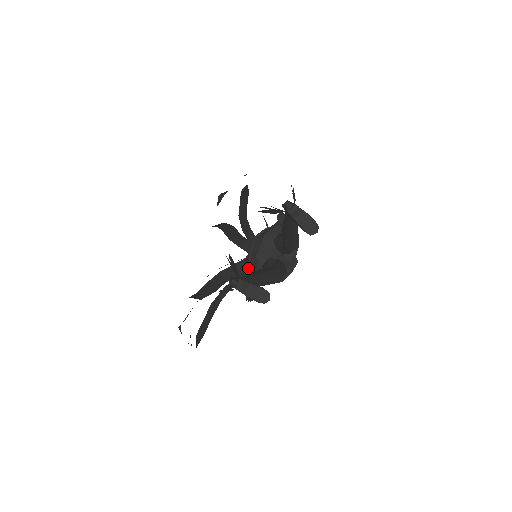
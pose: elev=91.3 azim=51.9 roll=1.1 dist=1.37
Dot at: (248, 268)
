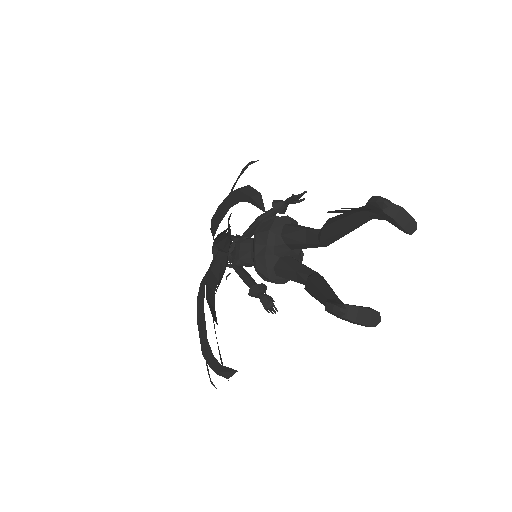
Dot at: (224, 268)
